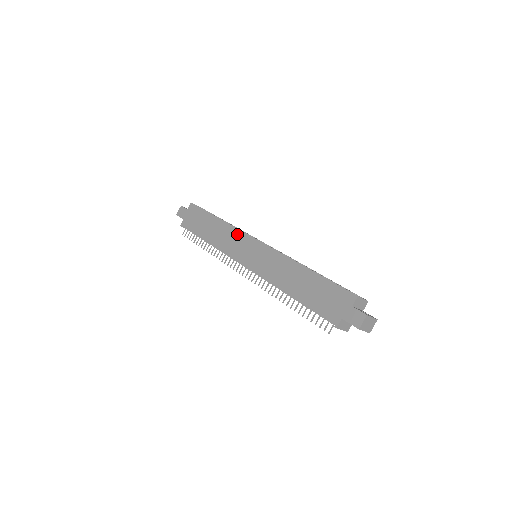
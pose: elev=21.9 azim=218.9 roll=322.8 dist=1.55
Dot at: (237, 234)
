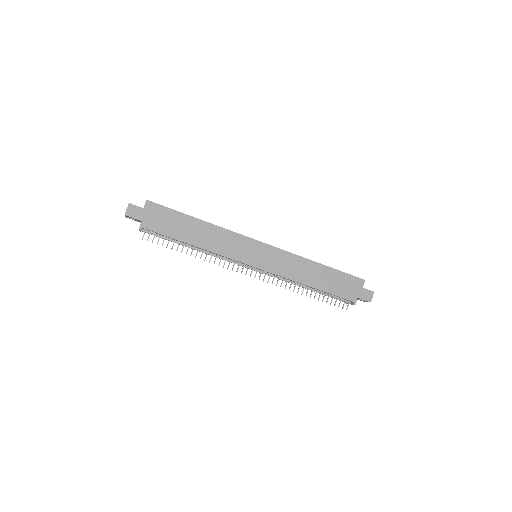
Dot at: (235, 237)
